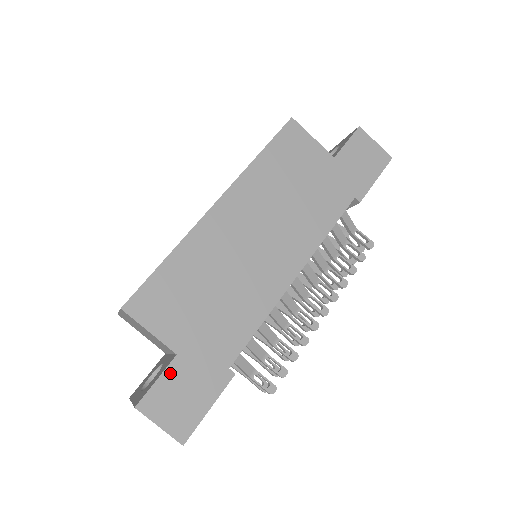
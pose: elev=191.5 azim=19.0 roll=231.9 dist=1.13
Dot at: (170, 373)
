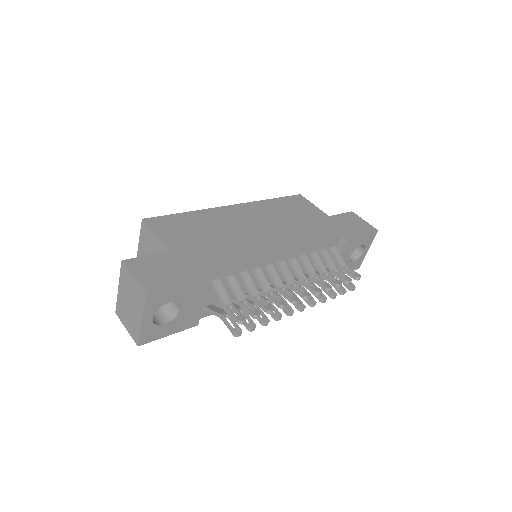
Dot at: (159, 256)
